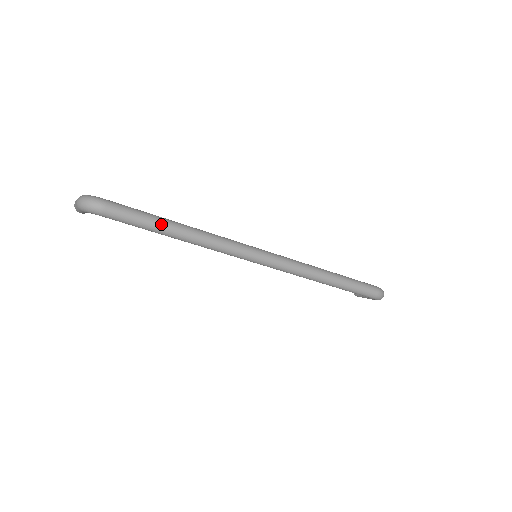
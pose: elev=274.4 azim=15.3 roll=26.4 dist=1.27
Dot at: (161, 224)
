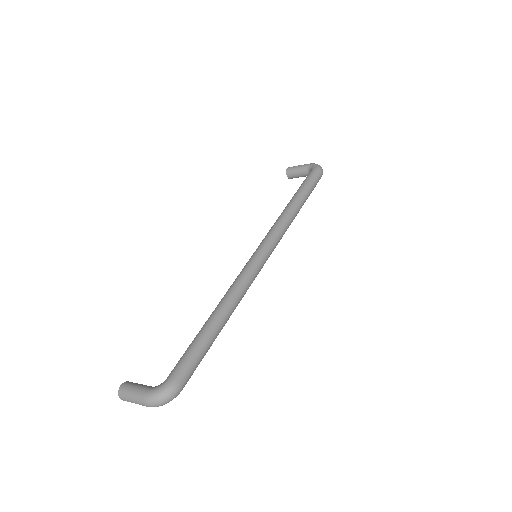
Dot at: (213, 336)
